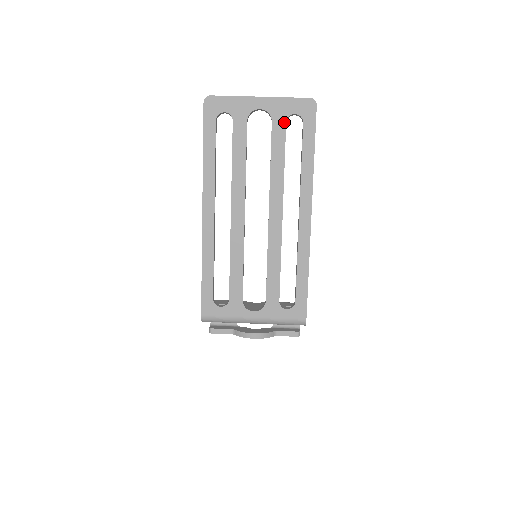
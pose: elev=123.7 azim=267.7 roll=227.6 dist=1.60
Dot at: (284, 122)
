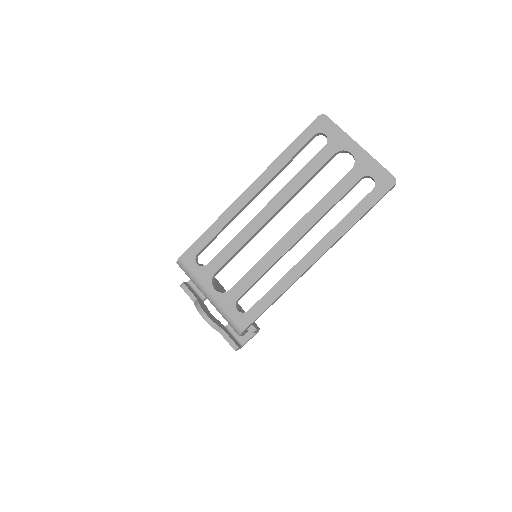
Dot at: (360, 177)
